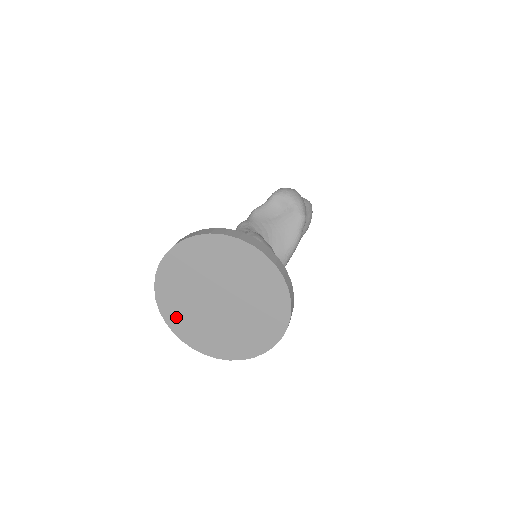
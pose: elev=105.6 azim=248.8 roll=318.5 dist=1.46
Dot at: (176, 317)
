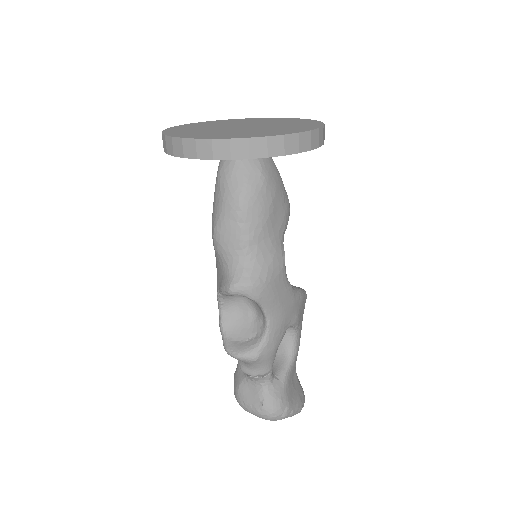
Dot at: (182, 133)
